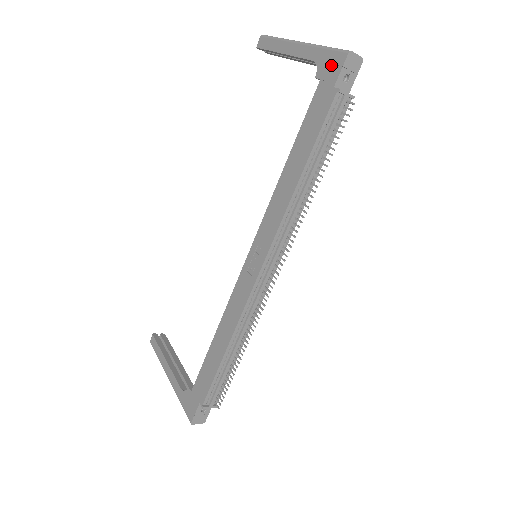
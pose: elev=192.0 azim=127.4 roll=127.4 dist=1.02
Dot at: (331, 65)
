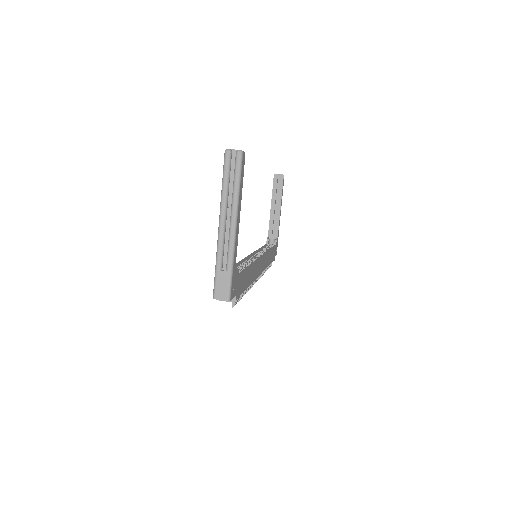
Dot at: occluded
